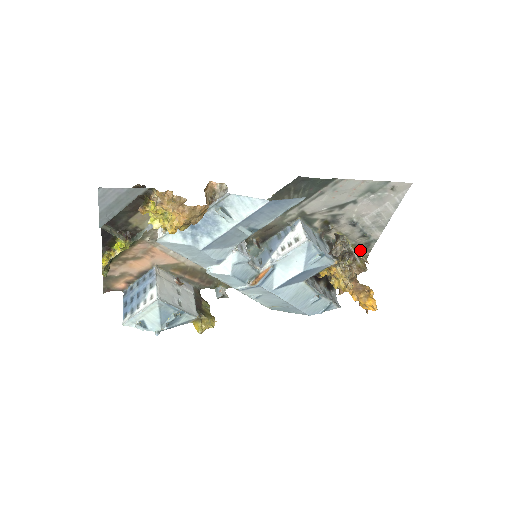
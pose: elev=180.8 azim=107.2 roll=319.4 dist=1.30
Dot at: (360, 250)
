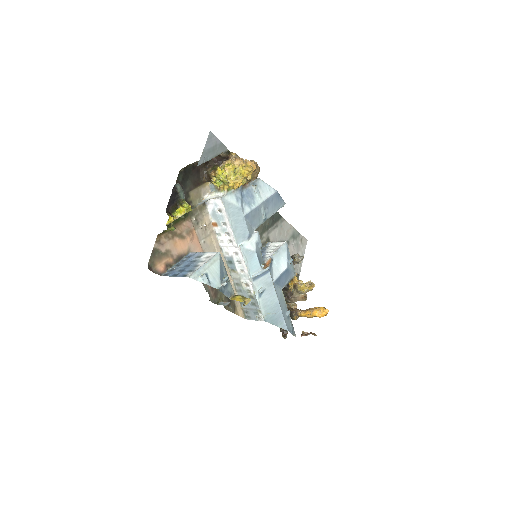
Dot at: occluded
